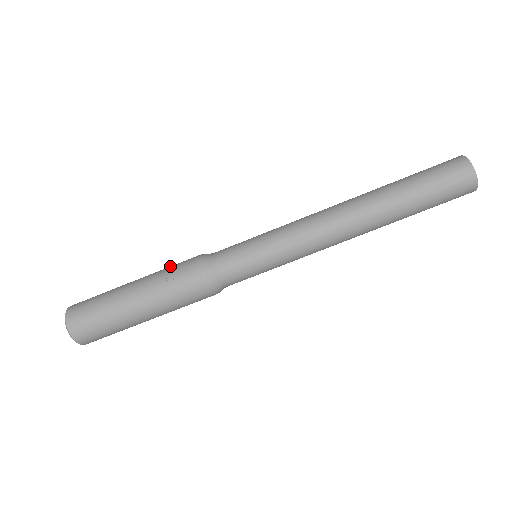
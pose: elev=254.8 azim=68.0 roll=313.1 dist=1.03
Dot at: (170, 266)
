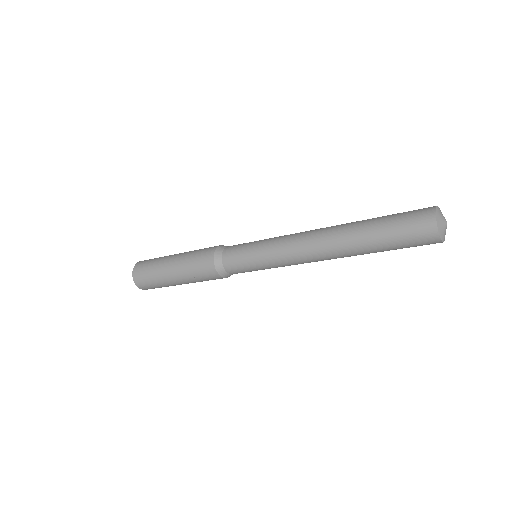
Dot at: (192, 258)
